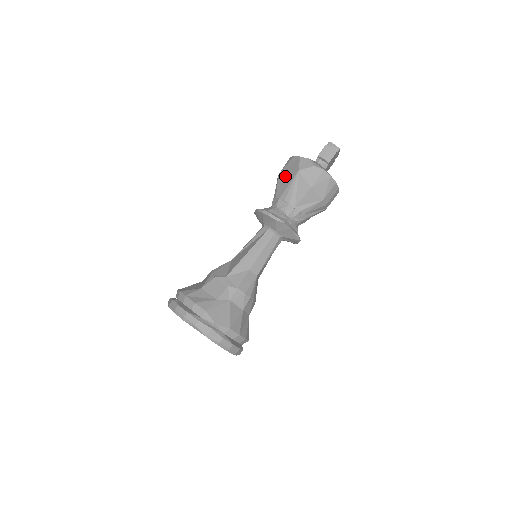
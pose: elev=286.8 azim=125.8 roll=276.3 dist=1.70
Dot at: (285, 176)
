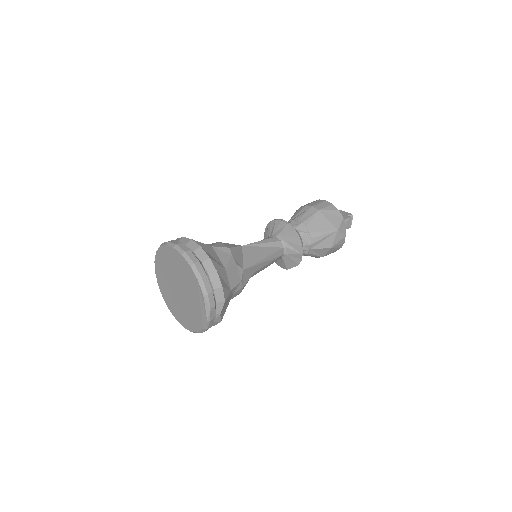
Dot at: (324, 220)
